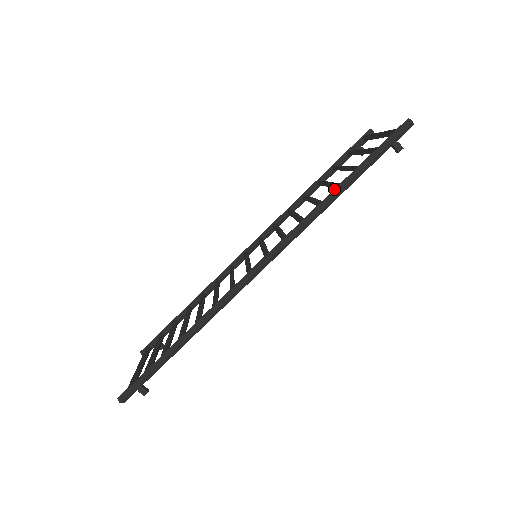
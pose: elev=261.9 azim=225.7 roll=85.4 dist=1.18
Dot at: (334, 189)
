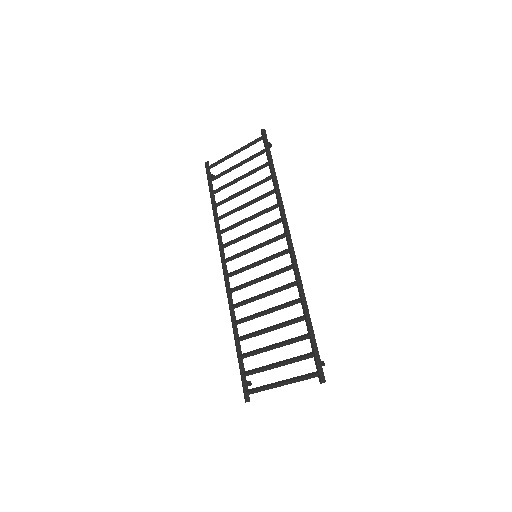
Dot at: (273, 179)
